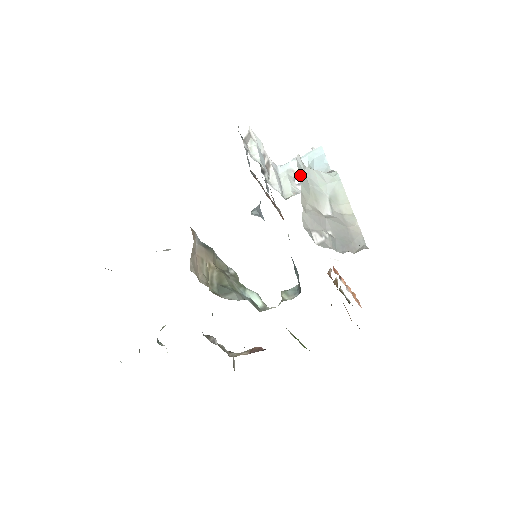
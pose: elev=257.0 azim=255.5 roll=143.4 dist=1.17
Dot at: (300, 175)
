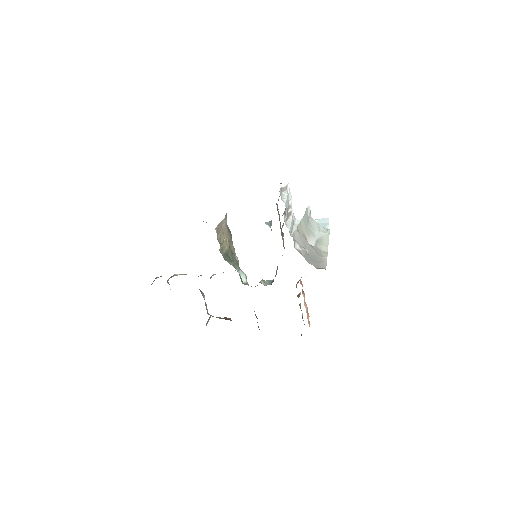
Dot at: (305, 215)
